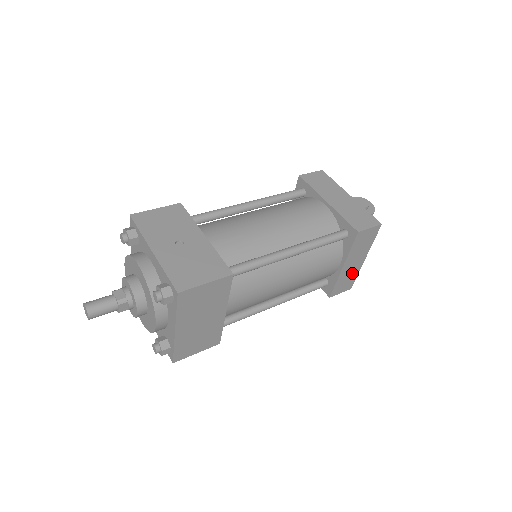
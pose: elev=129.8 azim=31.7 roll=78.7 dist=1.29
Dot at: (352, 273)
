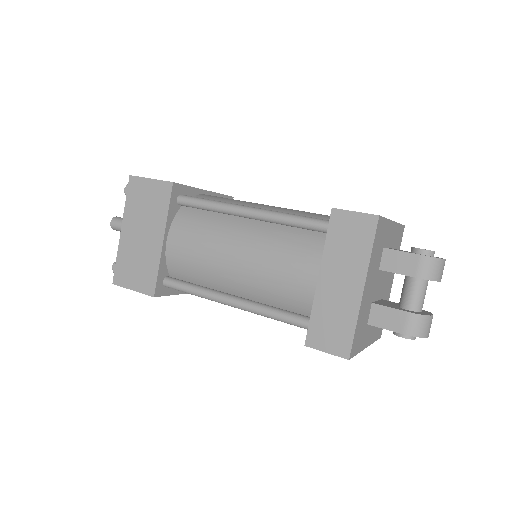
Dot at: (343, 311)
